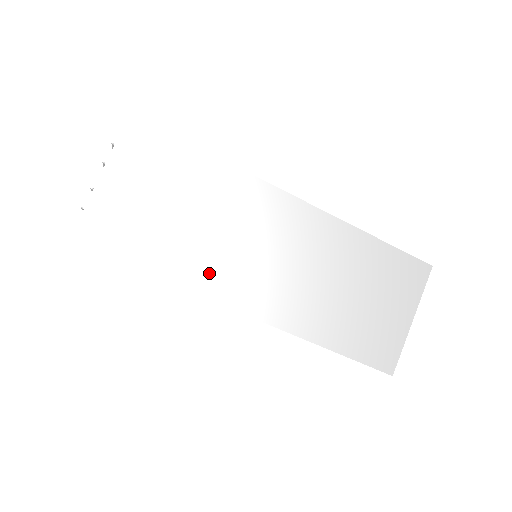
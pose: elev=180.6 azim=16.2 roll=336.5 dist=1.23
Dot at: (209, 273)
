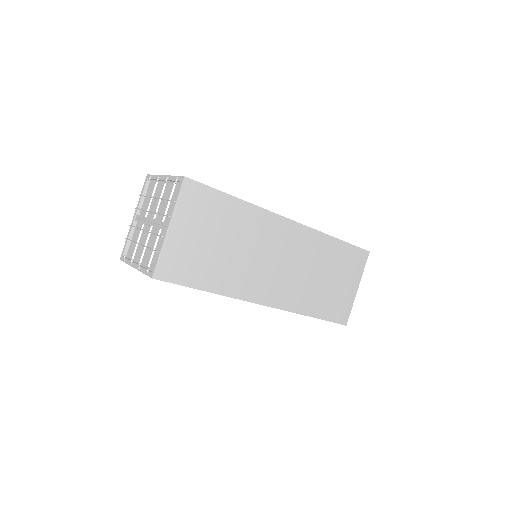
Dot at: (241, 282)
